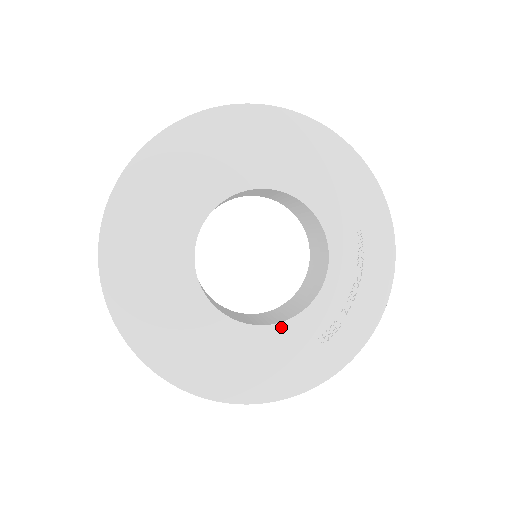
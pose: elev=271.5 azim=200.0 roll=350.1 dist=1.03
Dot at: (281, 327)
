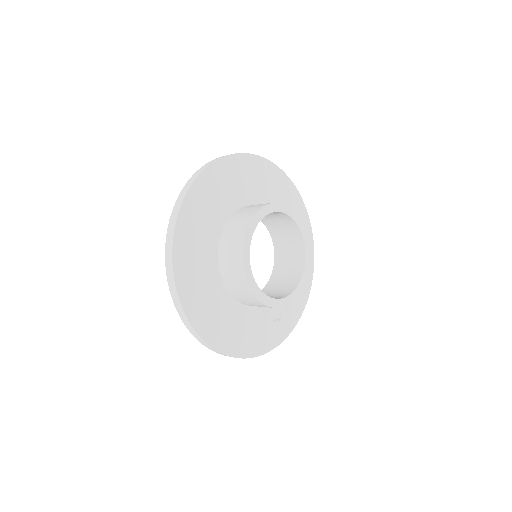
Dot at: (278, 302)
